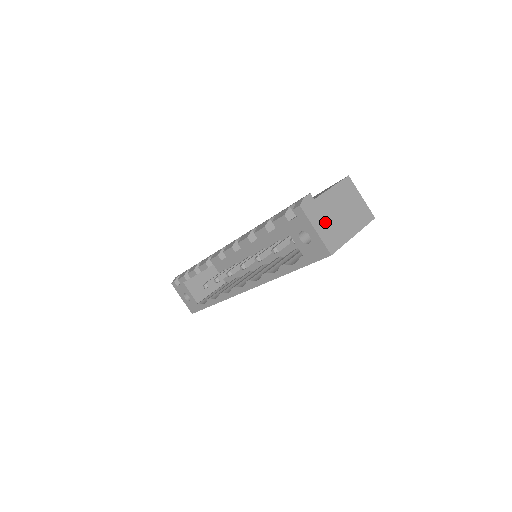
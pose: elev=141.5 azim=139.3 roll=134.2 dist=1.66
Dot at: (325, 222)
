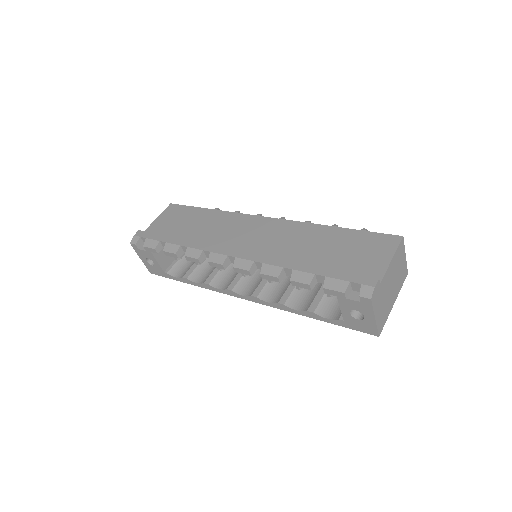
Dot at: (382, 304)
